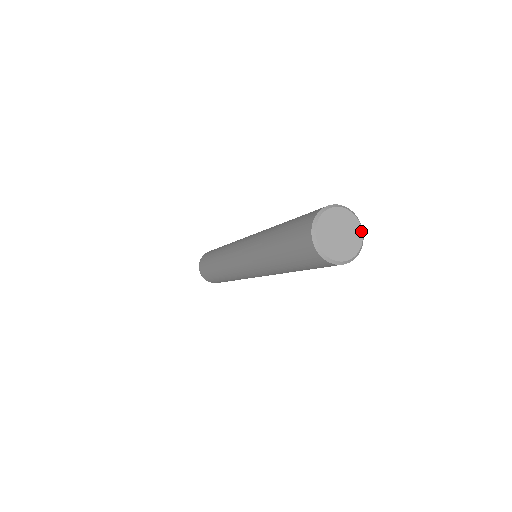
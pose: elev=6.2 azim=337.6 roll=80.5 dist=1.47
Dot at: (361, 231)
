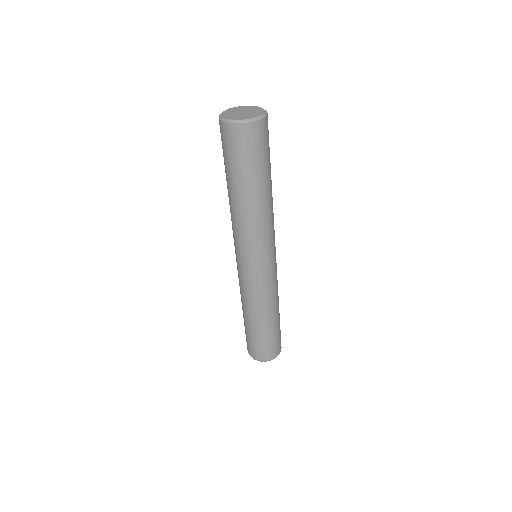
Dot at: (252, 106)
